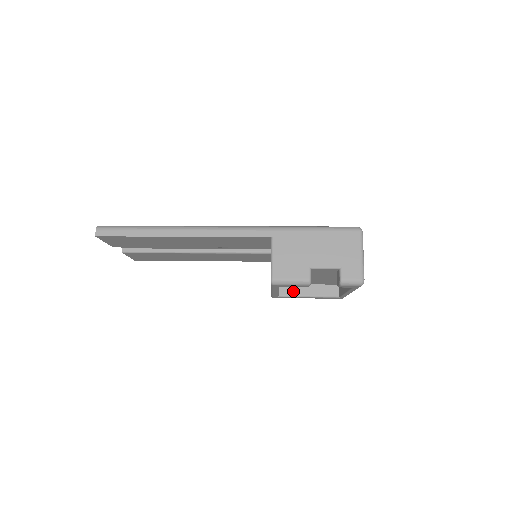
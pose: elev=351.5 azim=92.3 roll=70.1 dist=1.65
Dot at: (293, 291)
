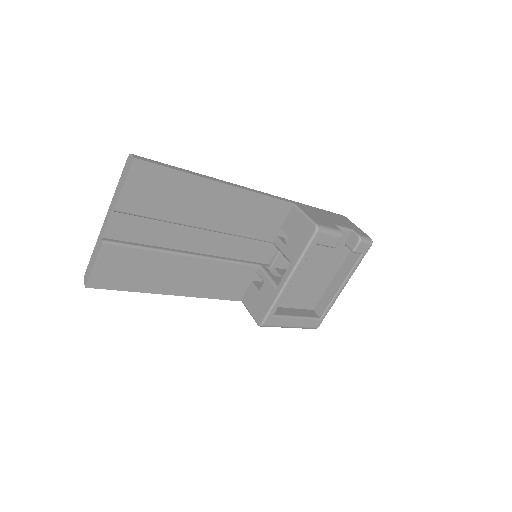
Dot at: (282, 312)
